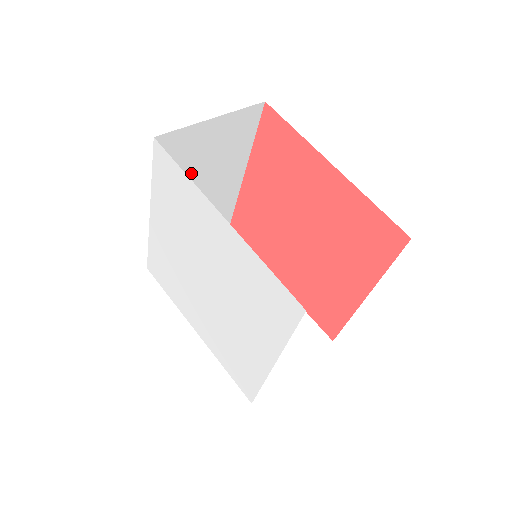
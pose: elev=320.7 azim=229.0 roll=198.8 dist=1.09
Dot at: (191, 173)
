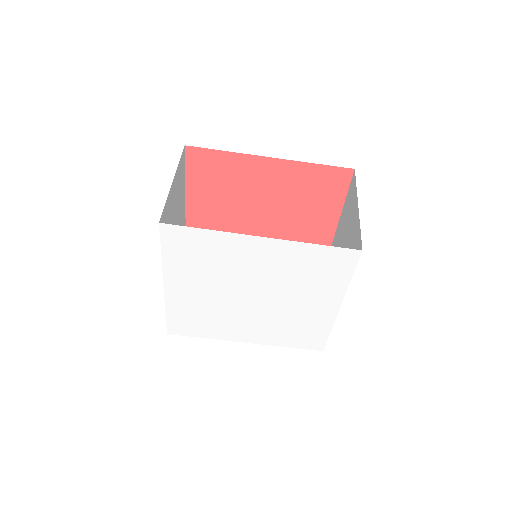
Dot at: occluded
